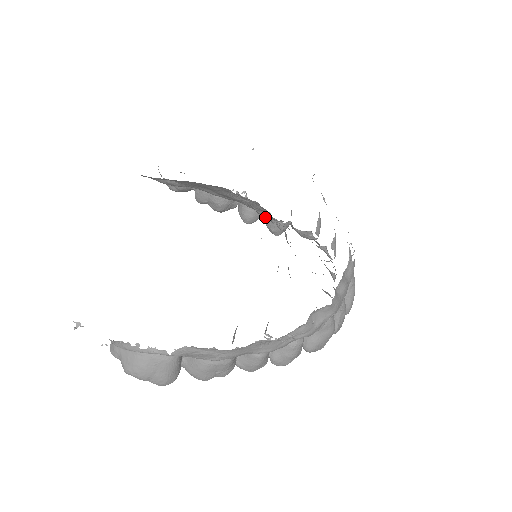
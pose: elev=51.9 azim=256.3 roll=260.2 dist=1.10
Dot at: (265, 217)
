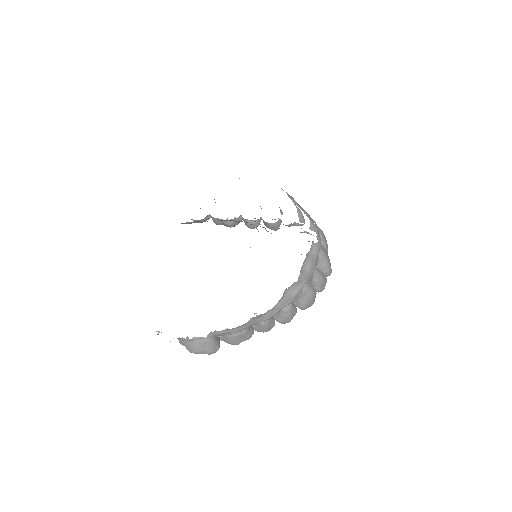
Dot at: (263, 221)
